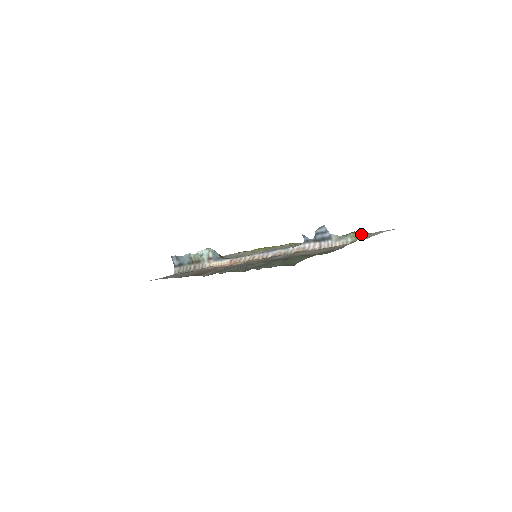
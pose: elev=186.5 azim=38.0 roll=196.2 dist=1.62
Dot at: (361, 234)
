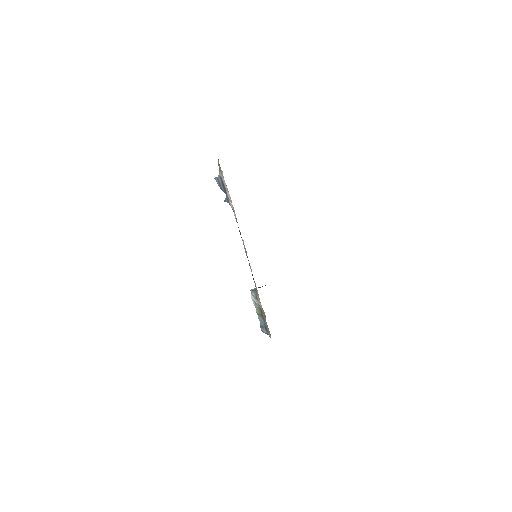
Dot at: occluded
